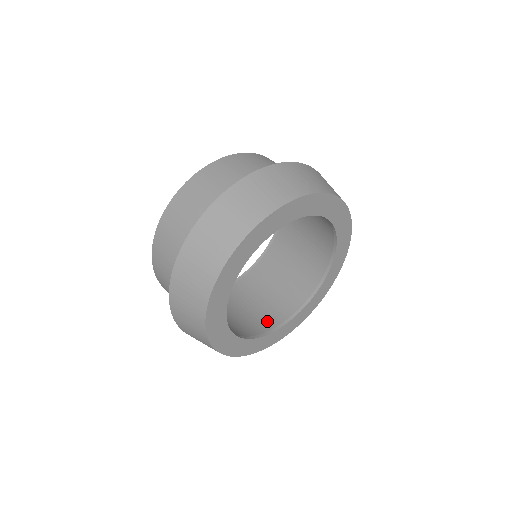
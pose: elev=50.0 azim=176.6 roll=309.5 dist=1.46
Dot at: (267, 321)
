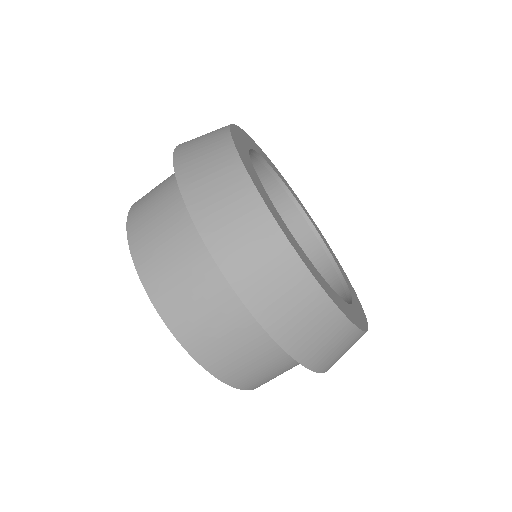
Dot at: occluded
